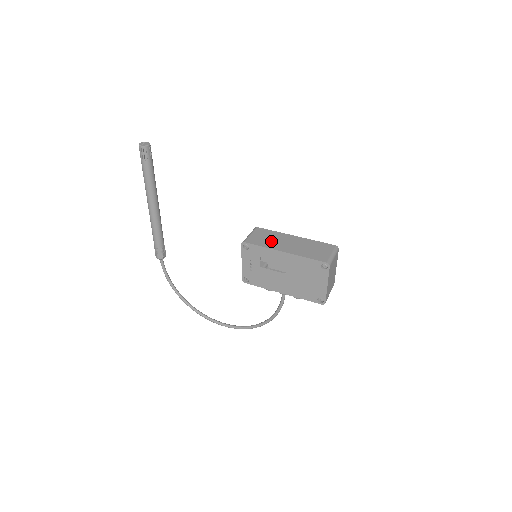
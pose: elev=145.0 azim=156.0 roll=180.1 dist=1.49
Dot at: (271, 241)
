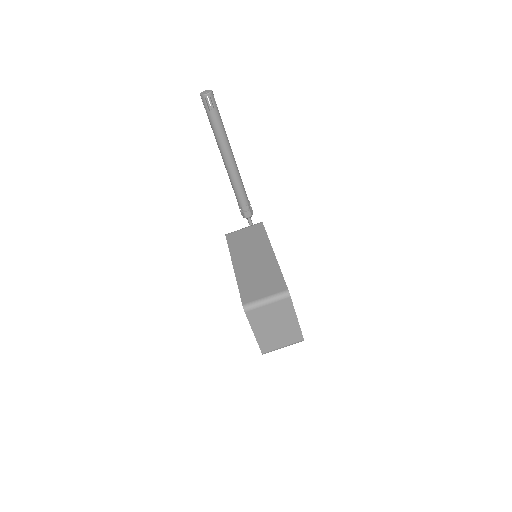
Dot at: (244, 246)
